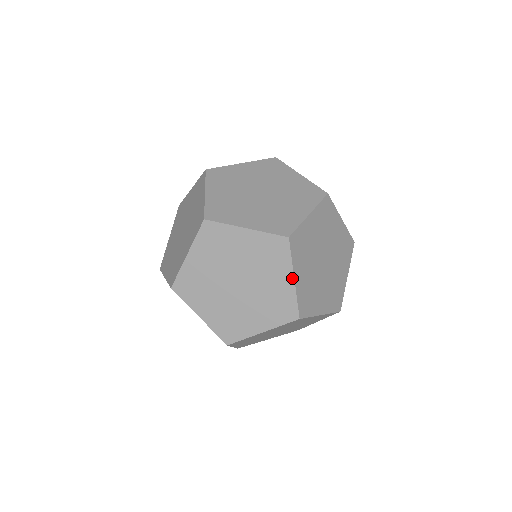
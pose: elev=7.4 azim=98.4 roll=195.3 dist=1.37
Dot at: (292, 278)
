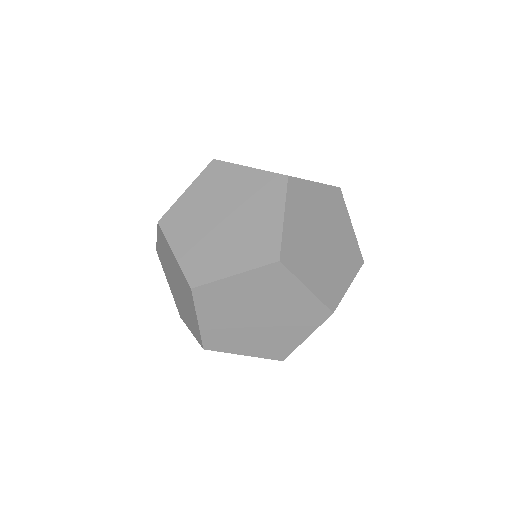
Dot at: (197, 318)
